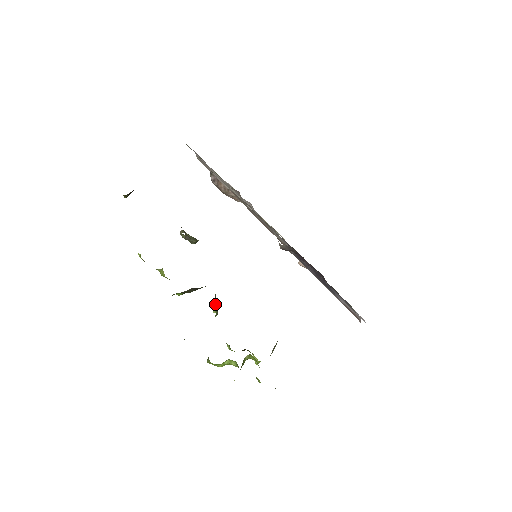
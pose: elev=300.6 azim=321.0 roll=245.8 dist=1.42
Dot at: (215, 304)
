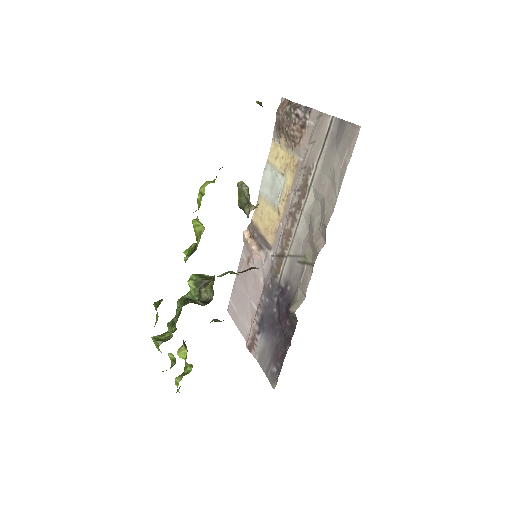
Dot at: (200, 285)
